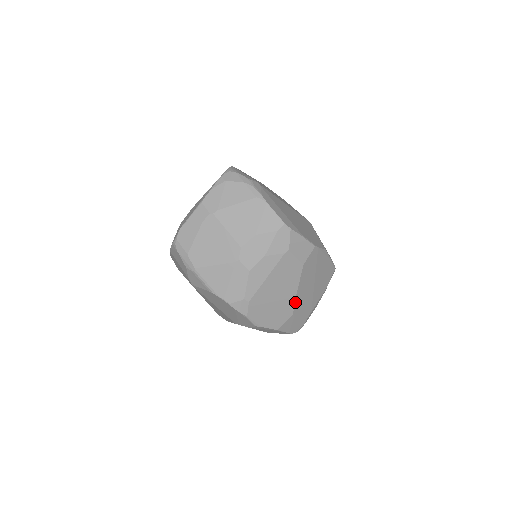
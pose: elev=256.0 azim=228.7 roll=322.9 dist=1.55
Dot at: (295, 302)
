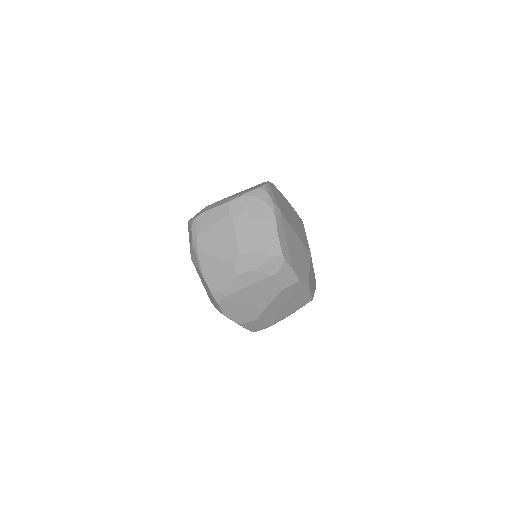
Dot at: (263, 312)
